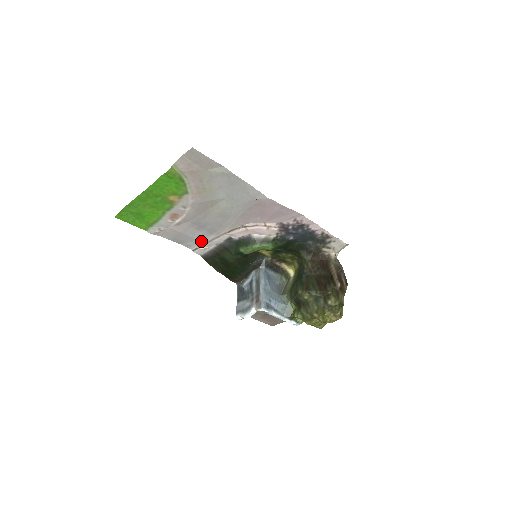
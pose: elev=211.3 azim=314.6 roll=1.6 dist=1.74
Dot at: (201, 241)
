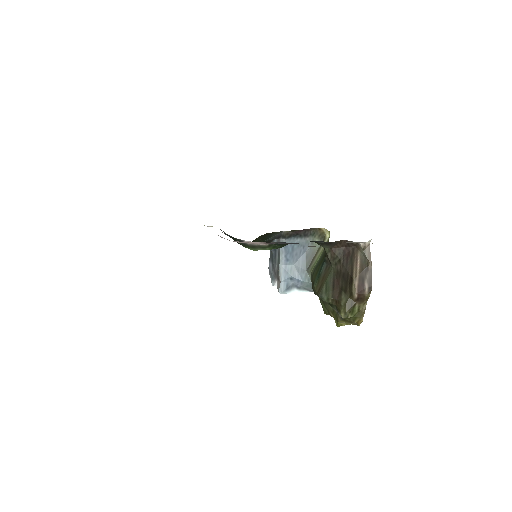
Dot at: occluded
